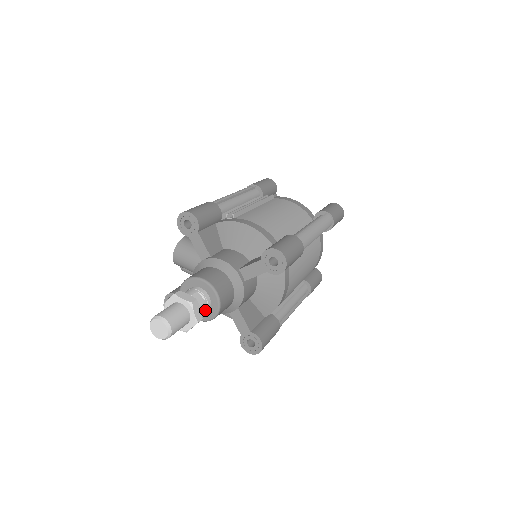
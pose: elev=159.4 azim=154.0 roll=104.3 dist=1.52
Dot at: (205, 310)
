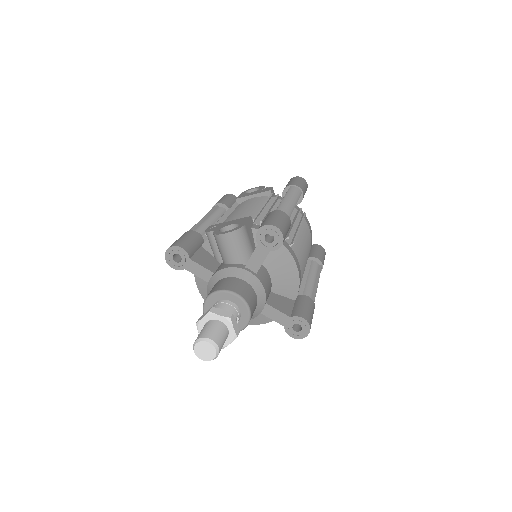
Dot at: occluded
